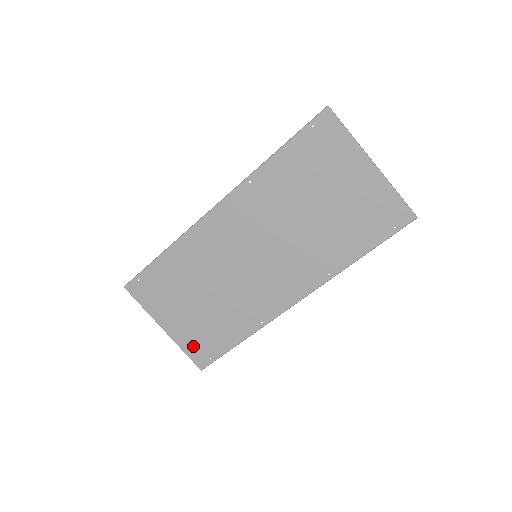
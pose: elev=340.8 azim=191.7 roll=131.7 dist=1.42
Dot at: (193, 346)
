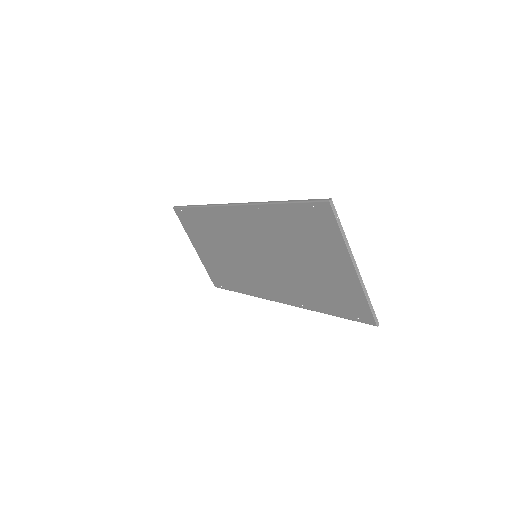
Dot at: (211, 271)
